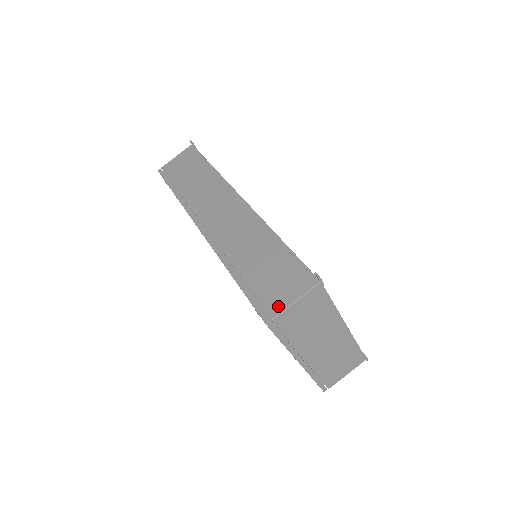
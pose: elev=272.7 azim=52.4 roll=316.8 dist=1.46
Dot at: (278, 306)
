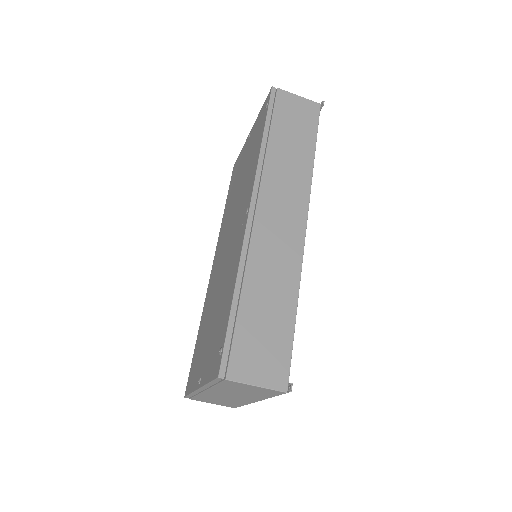
Dot at: (241, 373)
